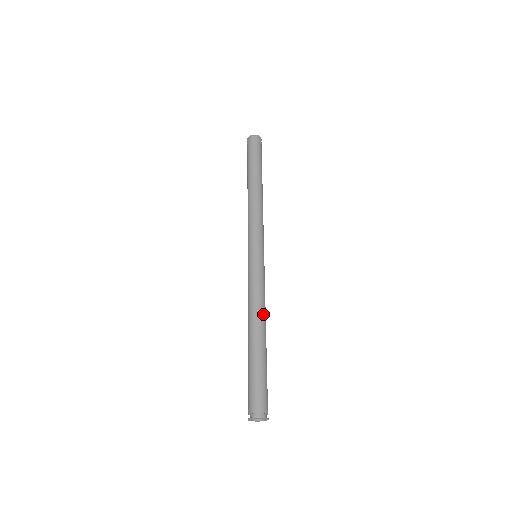
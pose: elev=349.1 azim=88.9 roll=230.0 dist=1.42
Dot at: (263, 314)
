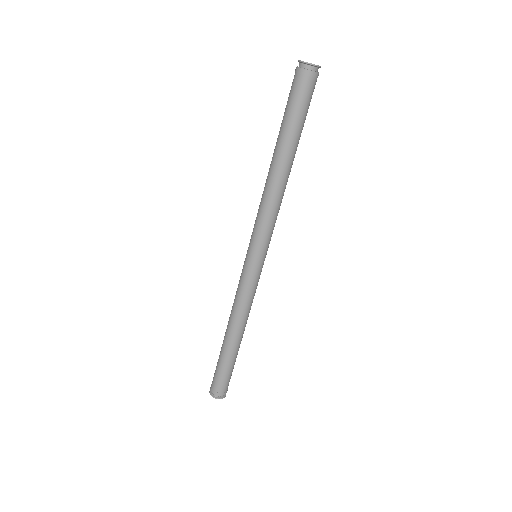
Dot at: (242, 323)
